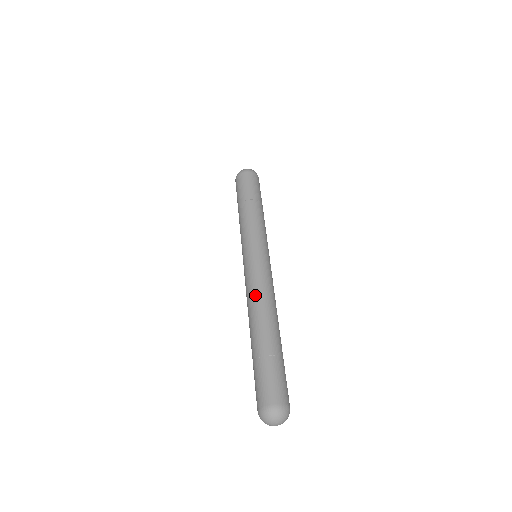
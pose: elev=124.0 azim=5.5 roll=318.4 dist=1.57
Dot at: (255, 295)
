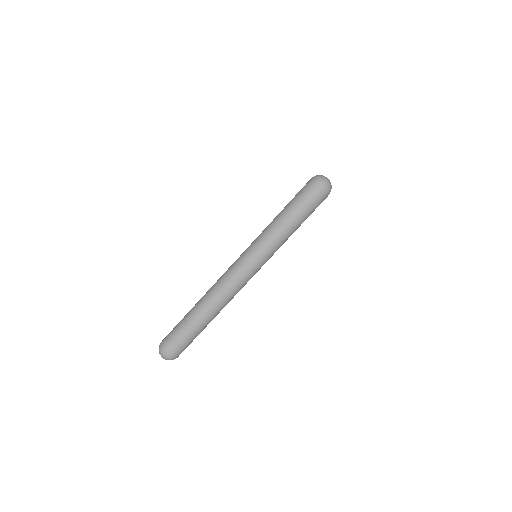
Dot at: (219, 285)
